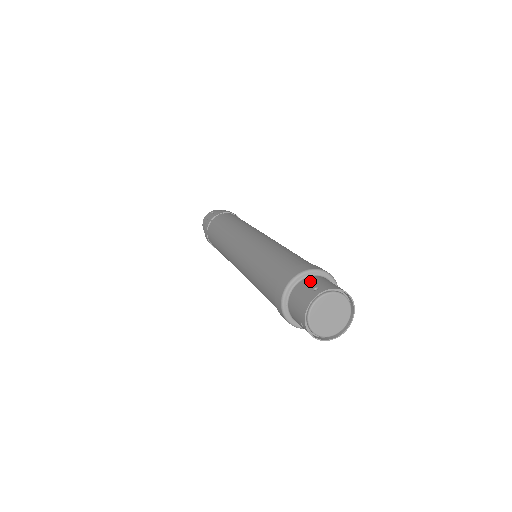
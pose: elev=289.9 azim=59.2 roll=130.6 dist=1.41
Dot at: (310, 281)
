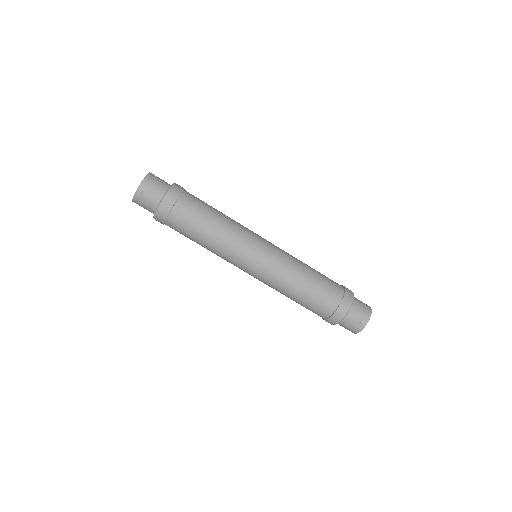
Dot at: (352, 317)
